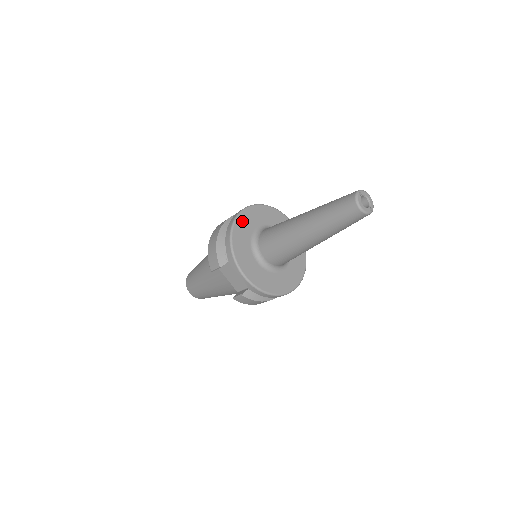
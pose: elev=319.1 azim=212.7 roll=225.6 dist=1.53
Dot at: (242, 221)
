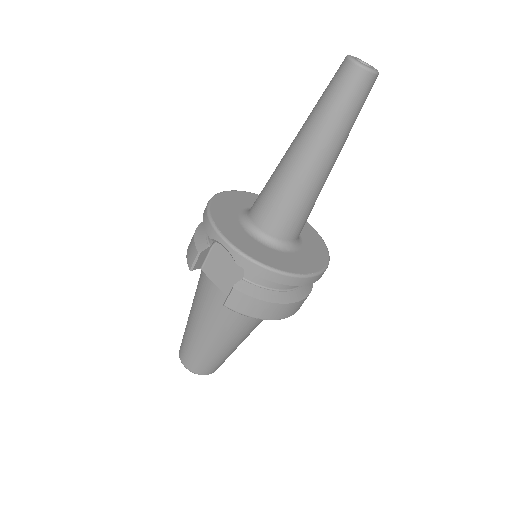
Dot at: (226, 197)
